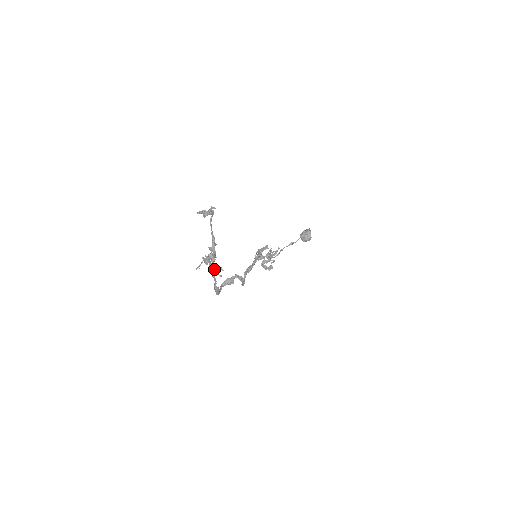
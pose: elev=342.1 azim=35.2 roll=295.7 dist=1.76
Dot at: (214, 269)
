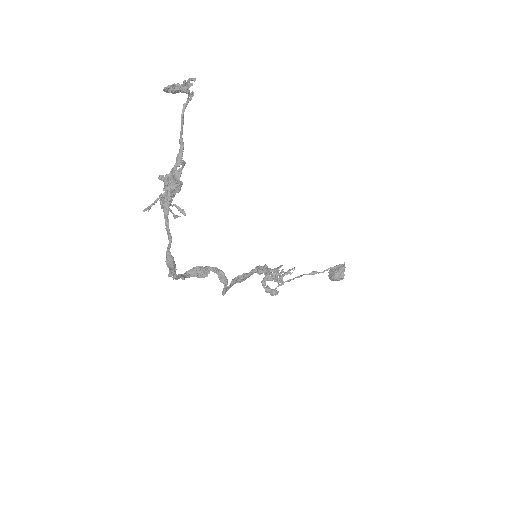
Dot at: (168, 203)
